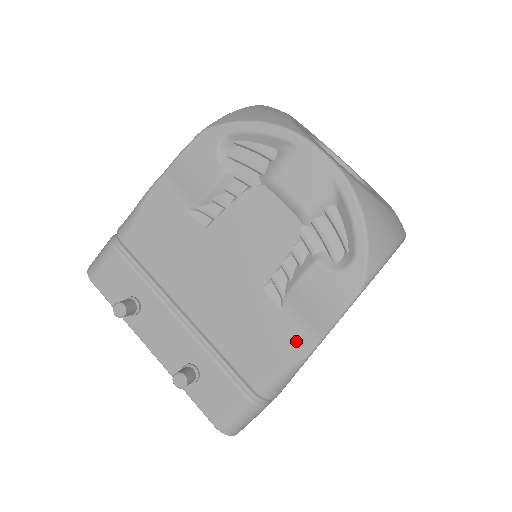
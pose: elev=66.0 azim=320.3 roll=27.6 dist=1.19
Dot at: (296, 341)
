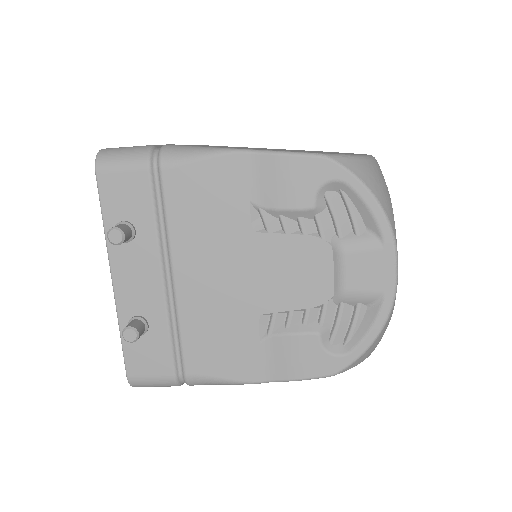
Dot at: (251, 369)
